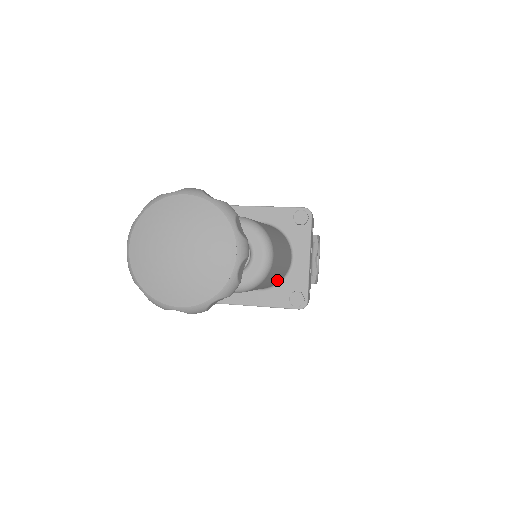
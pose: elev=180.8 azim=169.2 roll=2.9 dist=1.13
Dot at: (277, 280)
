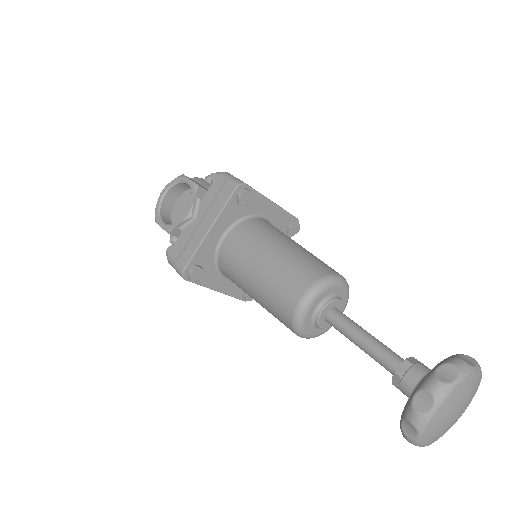
Dot at: occluded
